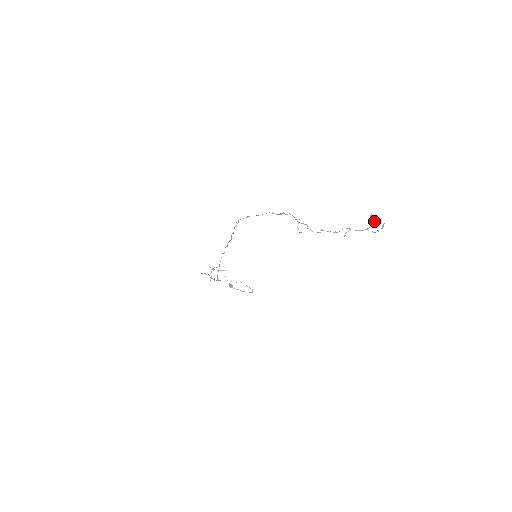
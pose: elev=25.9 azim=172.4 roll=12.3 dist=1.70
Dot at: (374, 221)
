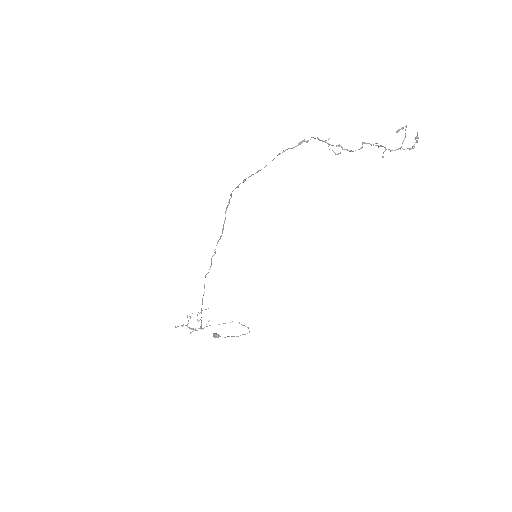
Dot at: (405, 135)
